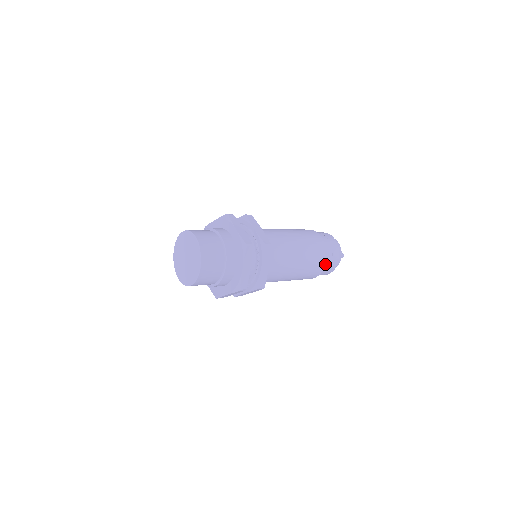
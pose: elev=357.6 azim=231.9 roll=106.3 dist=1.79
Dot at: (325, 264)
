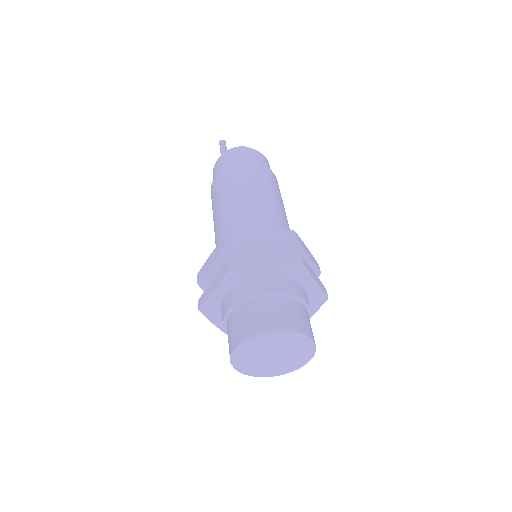
Dot at: occluded
